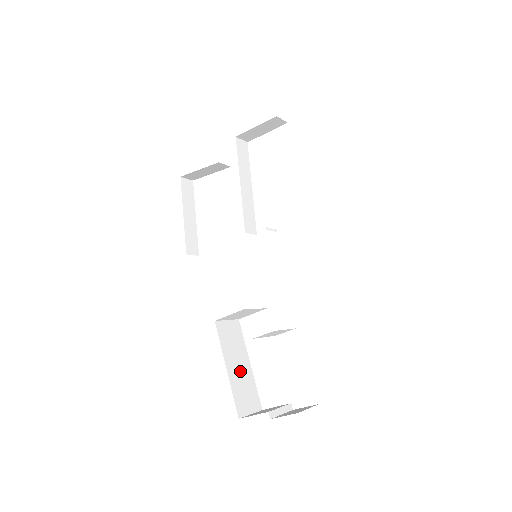
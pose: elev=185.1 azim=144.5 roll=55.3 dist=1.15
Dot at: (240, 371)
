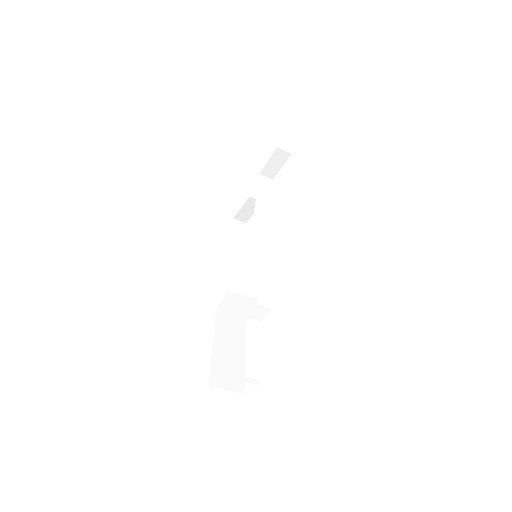
Dot at: (229, 353)
